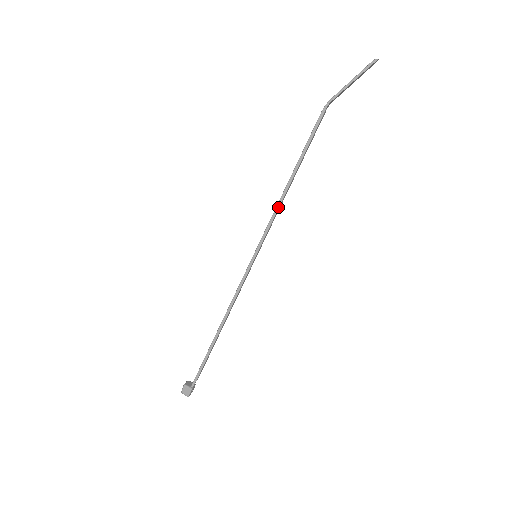
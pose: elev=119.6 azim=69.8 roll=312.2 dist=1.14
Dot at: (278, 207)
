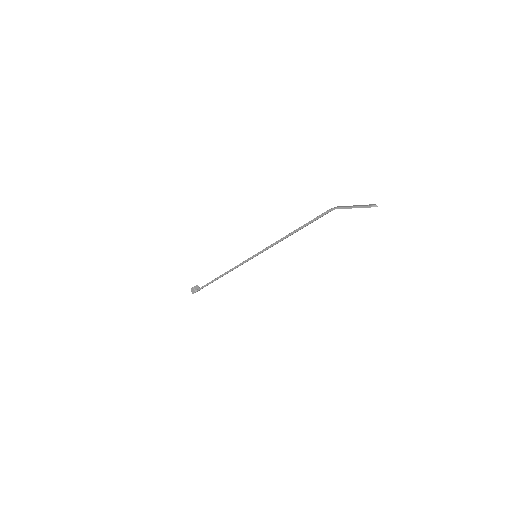
Dot at: (278, 242)
